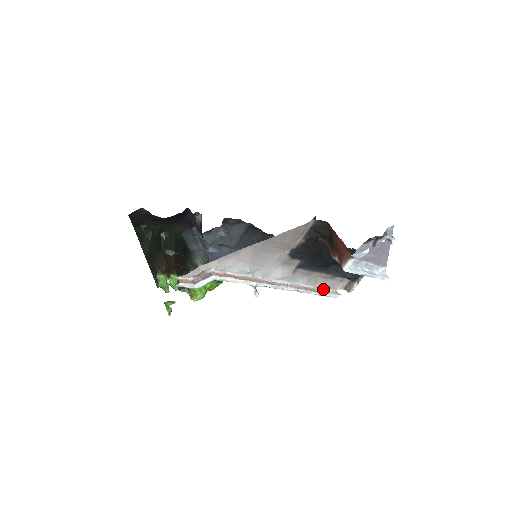
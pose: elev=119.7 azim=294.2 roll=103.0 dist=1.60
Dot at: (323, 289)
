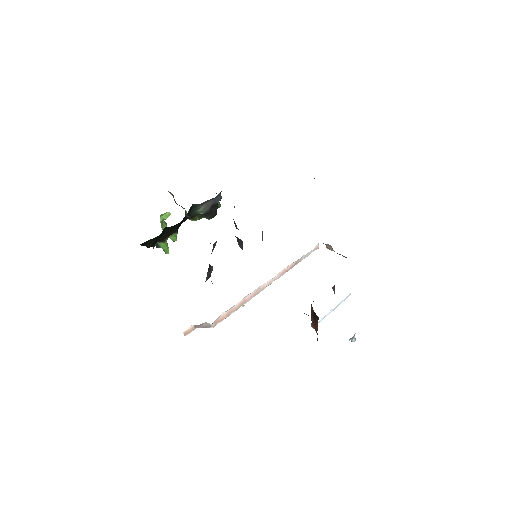
Dot at: (305, 256)
